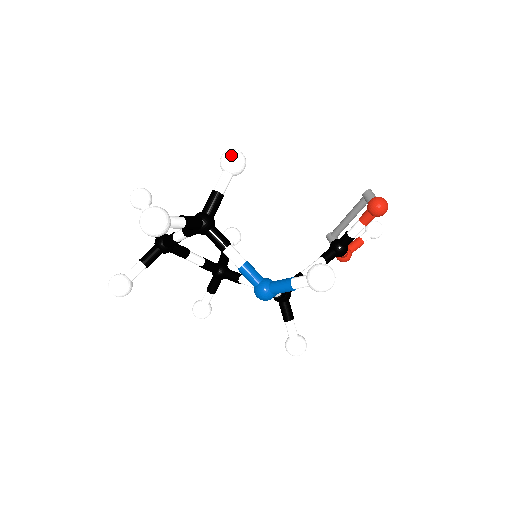
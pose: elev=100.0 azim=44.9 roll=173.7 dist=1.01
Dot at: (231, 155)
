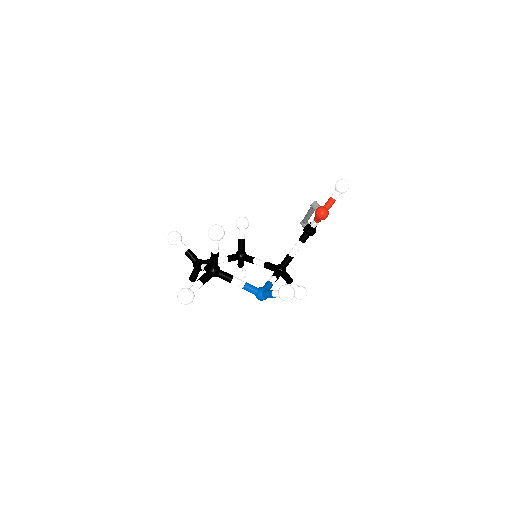
Dot at: (213, 234)
